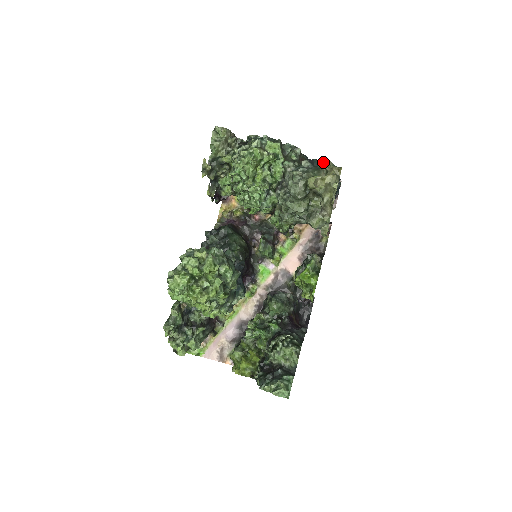
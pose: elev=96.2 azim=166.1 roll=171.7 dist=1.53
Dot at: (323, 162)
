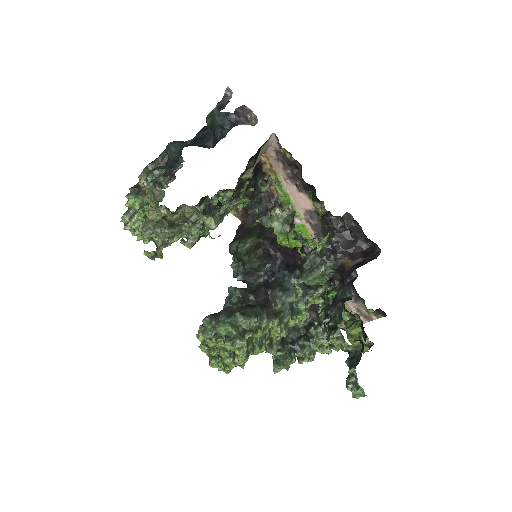
Dot at: occluded
